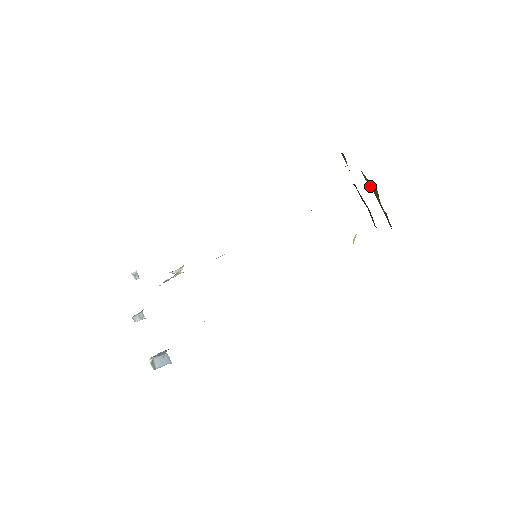
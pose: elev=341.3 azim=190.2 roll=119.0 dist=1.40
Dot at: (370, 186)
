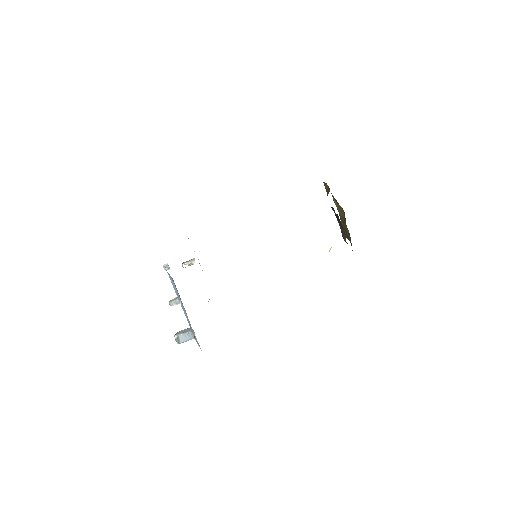
Dot at: (337, 207)
